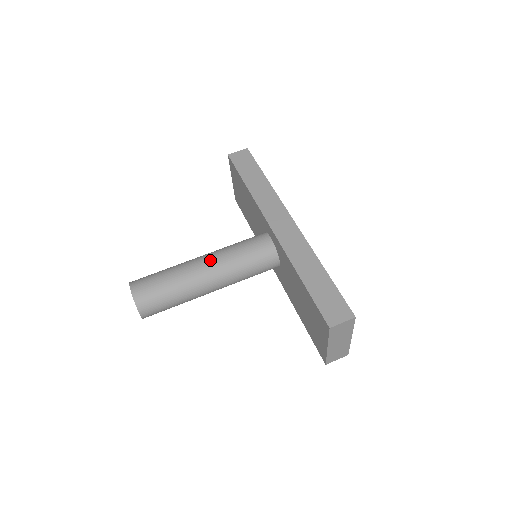
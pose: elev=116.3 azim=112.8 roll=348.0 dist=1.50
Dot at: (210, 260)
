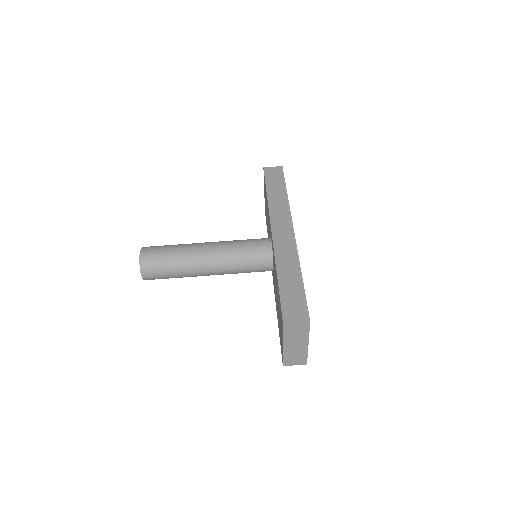
Dot at: (213, 246)
